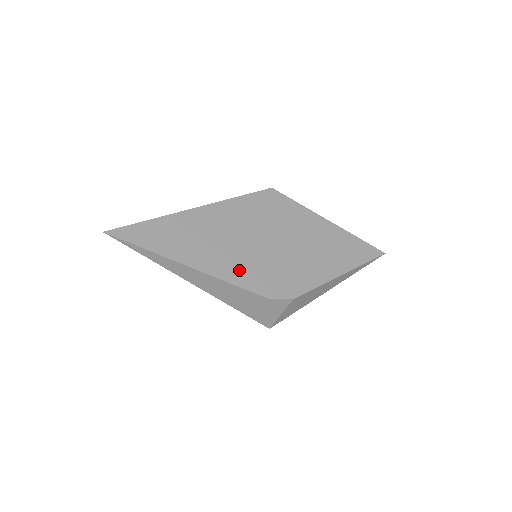
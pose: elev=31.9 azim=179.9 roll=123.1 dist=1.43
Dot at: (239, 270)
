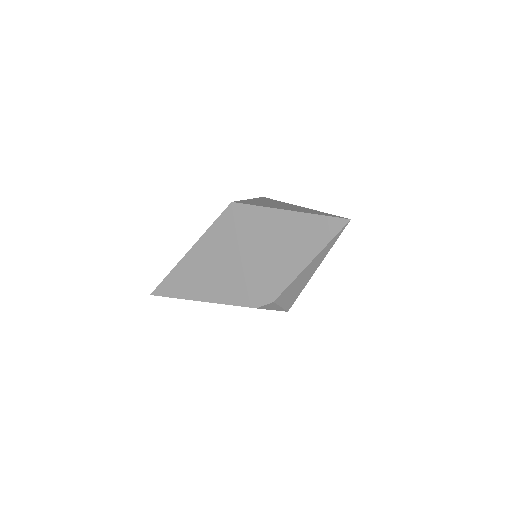
Dot at: (229, 291)
